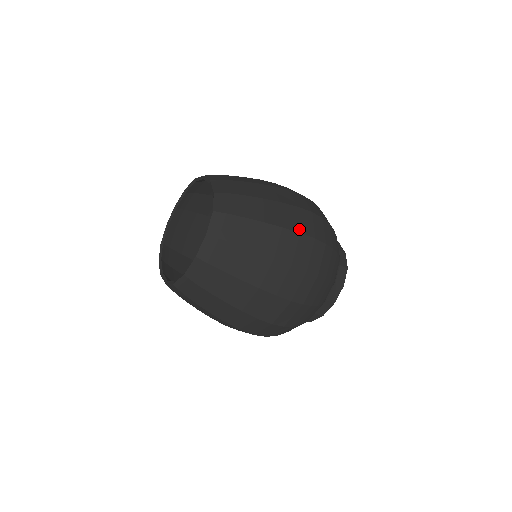
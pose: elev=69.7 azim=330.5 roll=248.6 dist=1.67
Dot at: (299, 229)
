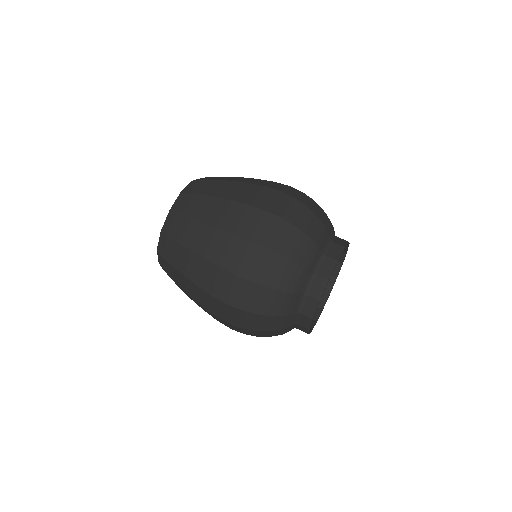
Dot at: (212, 291)
